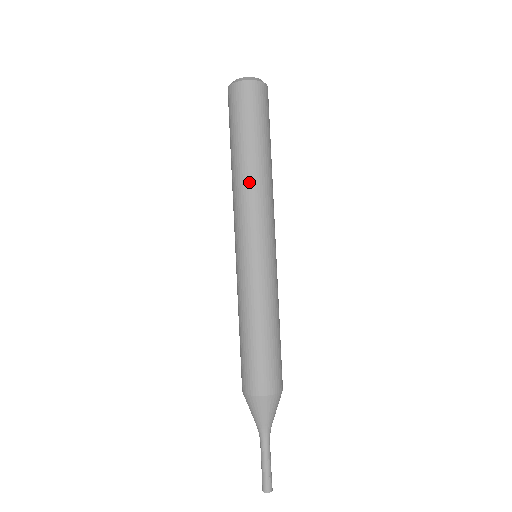
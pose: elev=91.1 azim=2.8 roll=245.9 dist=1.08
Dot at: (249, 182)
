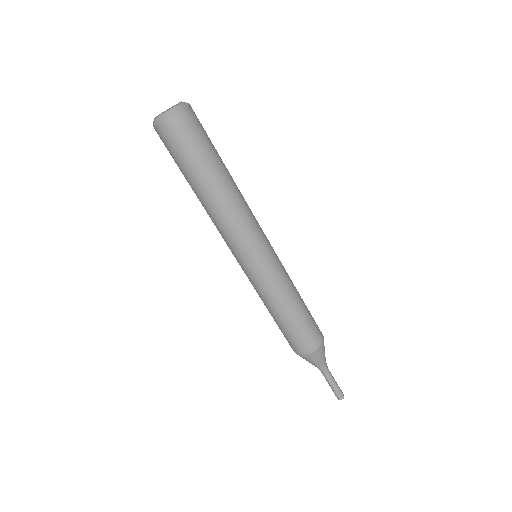
Dot at: (212, 213)
